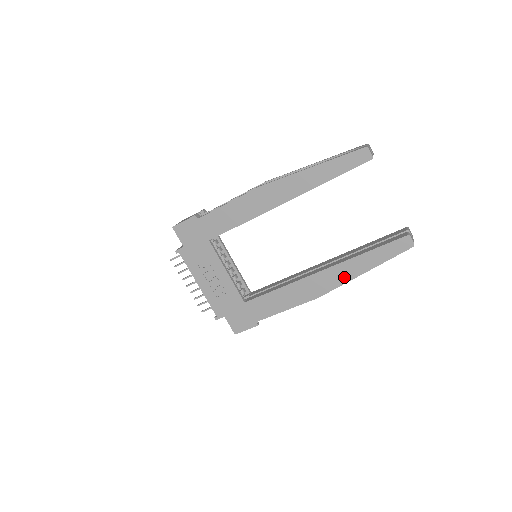
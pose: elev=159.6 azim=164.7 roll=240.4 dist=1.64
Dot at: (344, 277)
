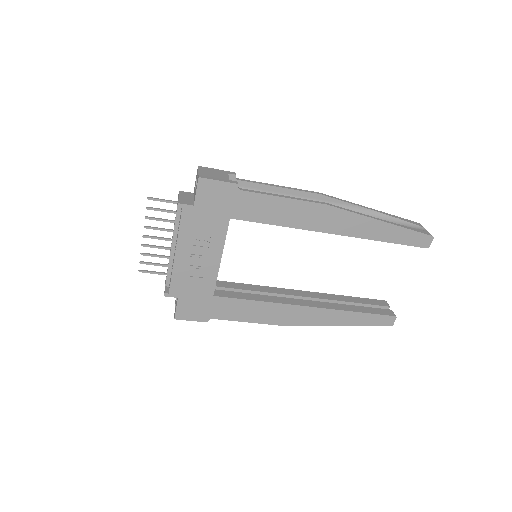
Dot at: (324, 321)
